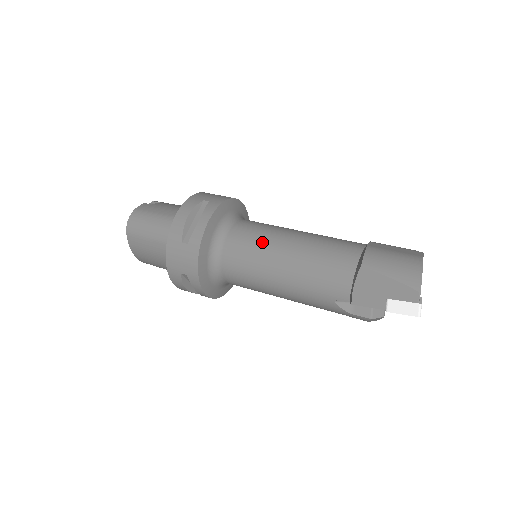
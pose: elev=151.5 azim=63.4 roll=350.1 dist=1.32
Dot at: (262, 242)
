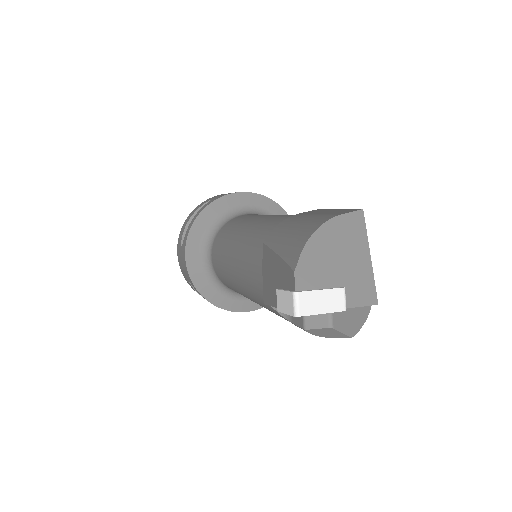
Dot at: (231, 234)
